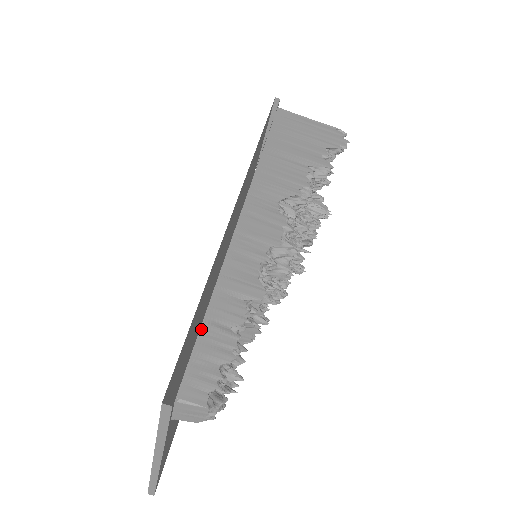
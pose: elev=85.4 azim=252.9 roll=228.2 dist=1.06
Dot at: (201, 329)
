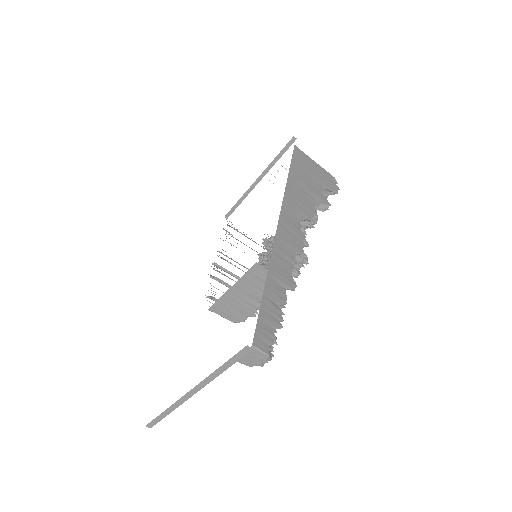
Dot at: (262, 301)
